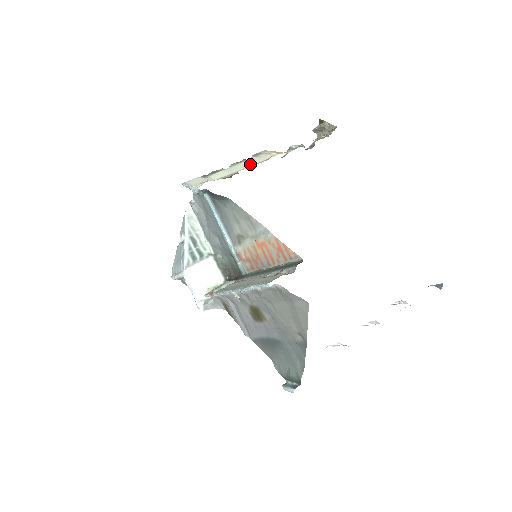
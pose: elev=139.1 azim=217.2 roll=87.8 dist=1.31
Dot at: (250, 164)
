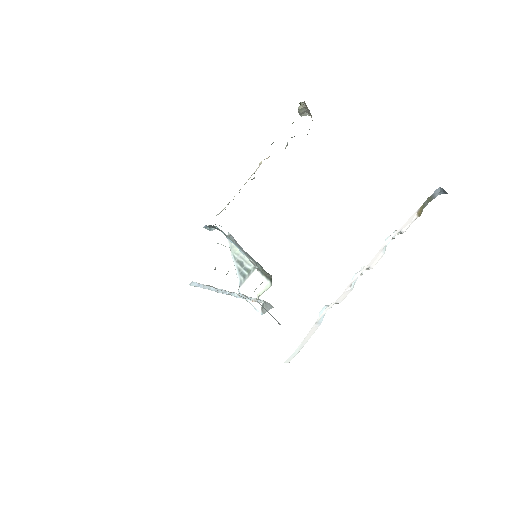
Dot at: (245, 183)
